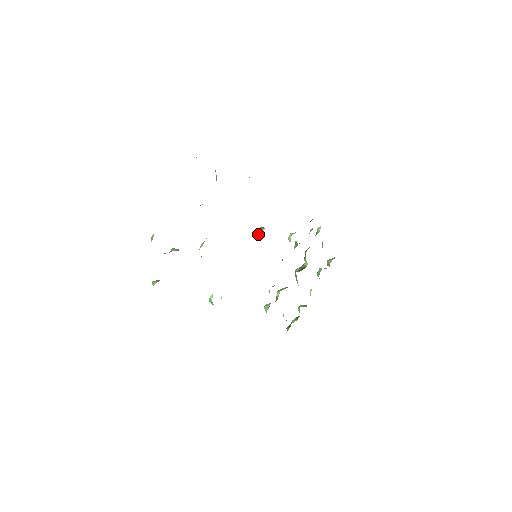
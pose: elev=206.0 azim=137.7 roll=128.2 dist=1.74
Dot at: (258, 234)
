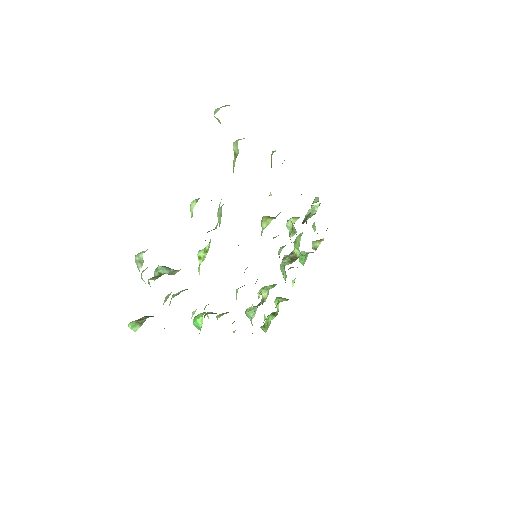
Dot at: (263, 227)
